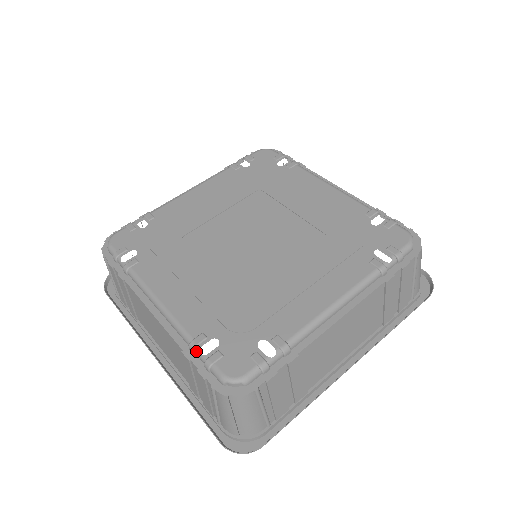
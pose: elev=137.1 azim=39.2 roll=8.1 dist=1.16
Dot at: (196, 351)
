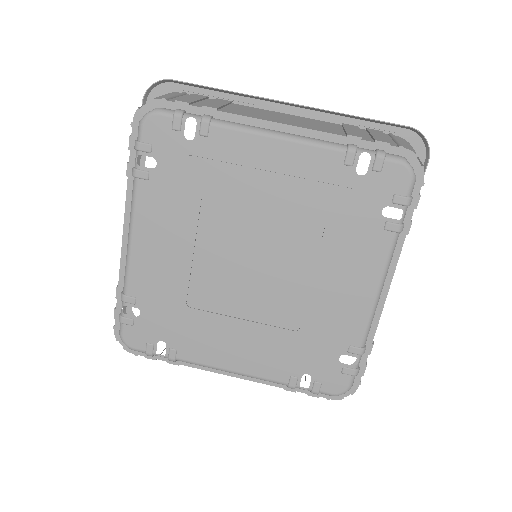
Dot at: (297, 388)
